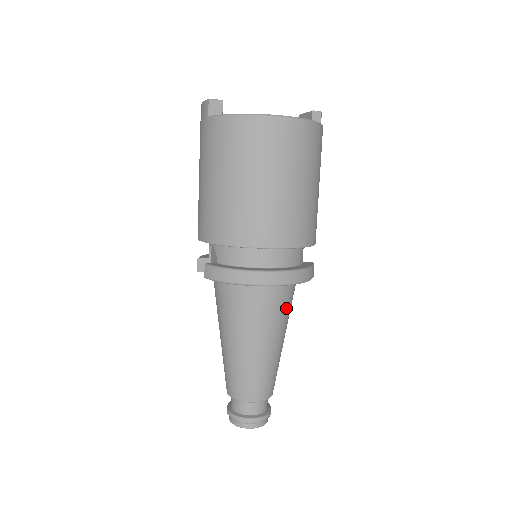
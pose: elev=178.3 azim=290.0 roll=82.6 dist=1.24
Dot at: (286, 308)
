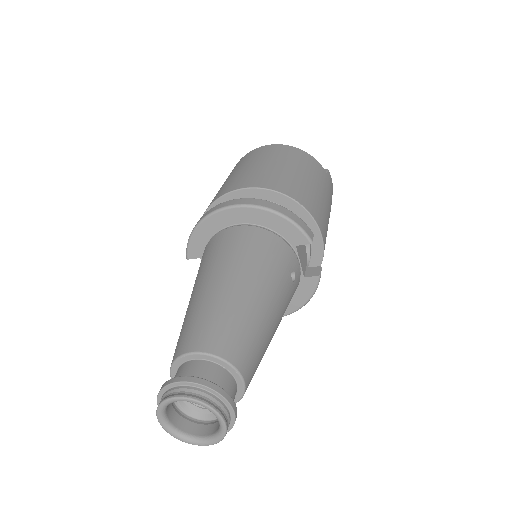
Dot at: (260, 251)
